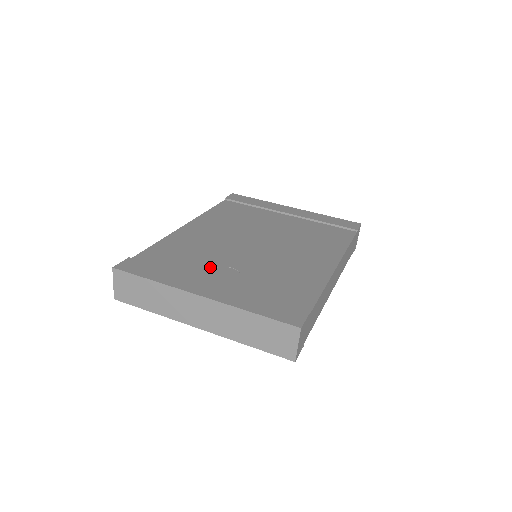
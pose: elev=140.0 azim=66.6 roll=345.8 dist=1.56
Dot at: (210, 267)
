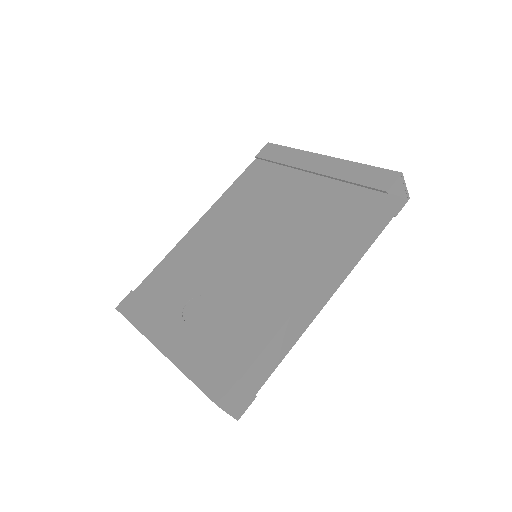
Dot at: (188, 298)
